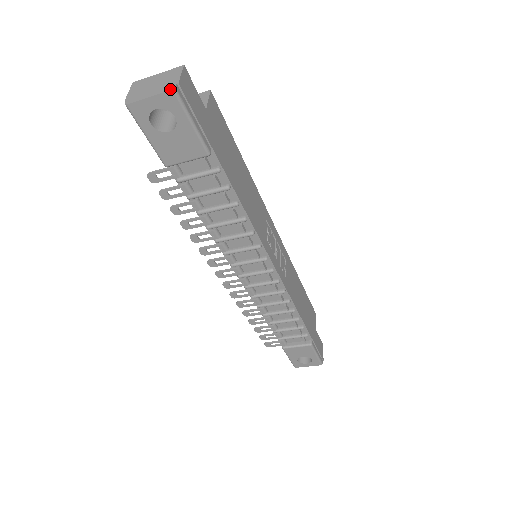
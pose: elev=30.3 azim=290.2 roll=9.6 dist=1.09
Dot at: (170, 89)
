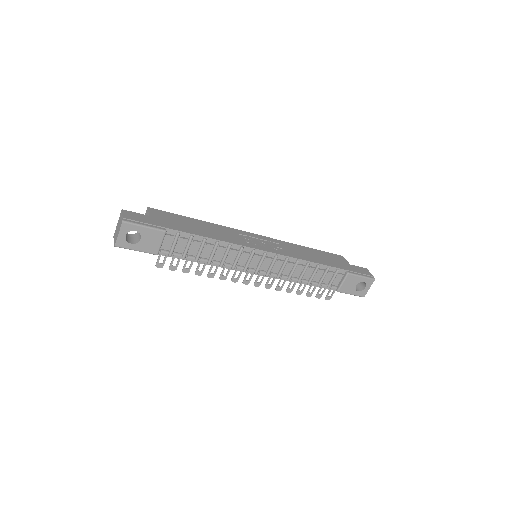
Dot at: (121, 223)
